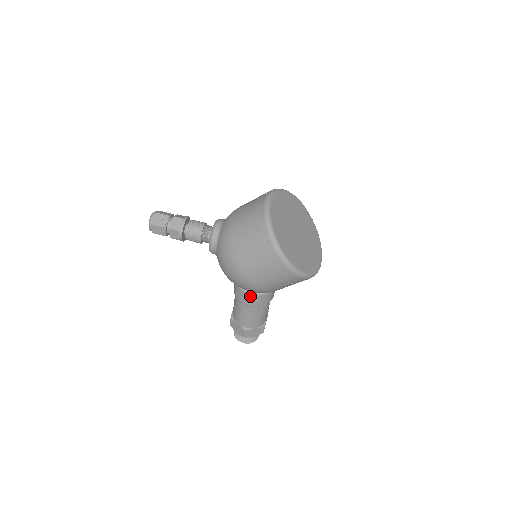
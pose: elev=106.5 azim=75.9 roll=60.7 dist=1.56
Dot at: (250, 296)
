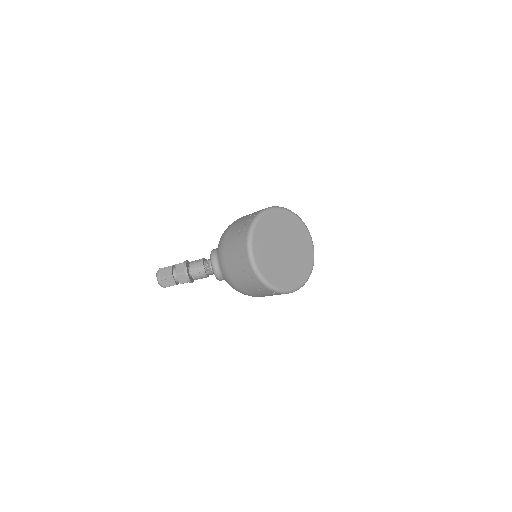
Dot at: occluded
